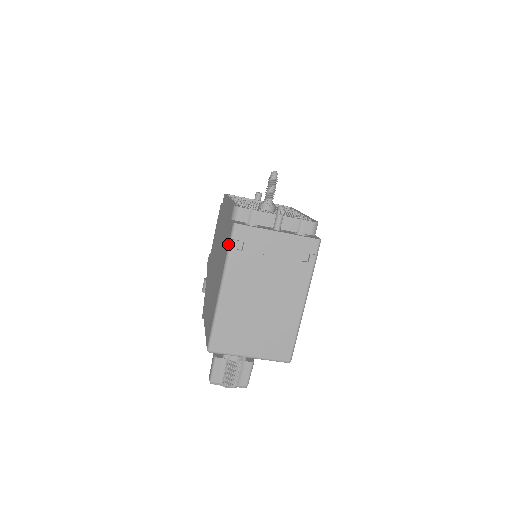
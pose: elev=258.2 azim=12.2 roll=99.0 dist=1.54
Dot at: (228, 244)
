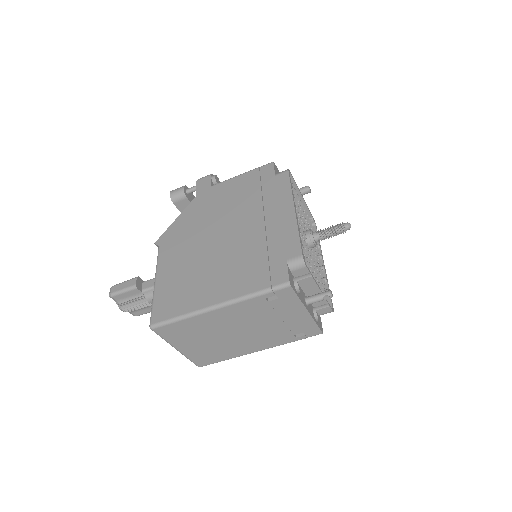
Dot at: (264, 288)
